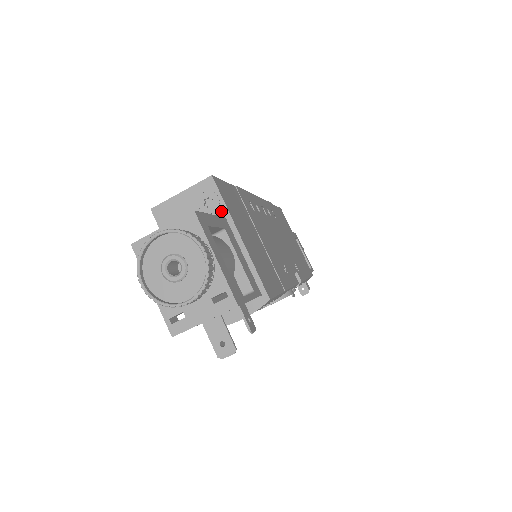
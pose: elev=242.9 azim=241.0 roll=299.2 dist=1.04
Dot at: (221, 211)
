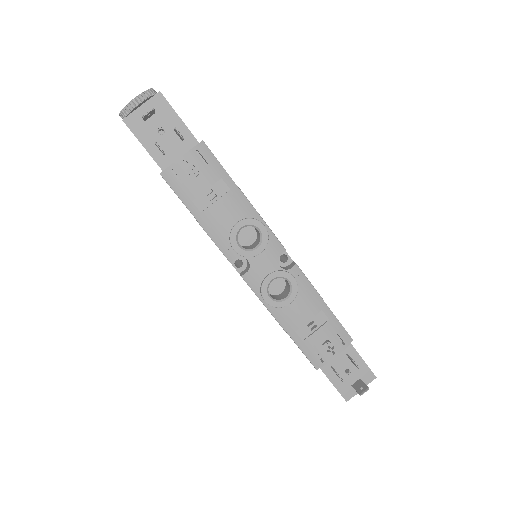
Dot at: occluded
